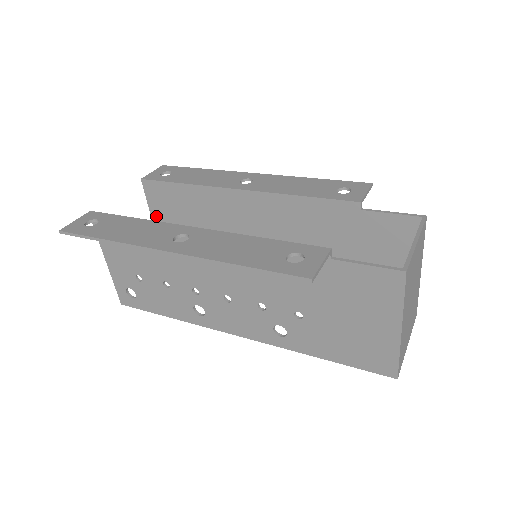
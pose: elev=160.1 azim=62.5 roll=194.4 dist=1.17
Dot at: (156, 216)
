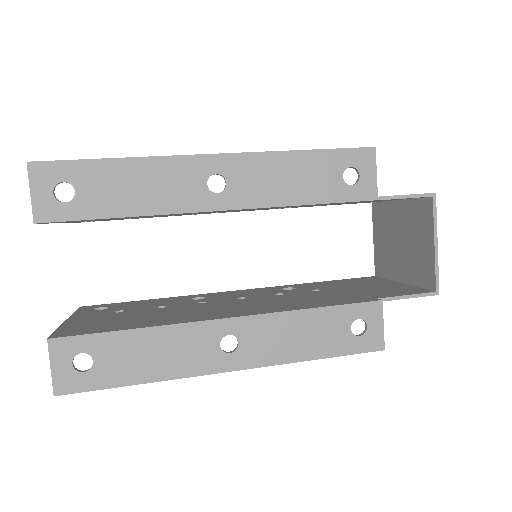
Dot at: occluded
